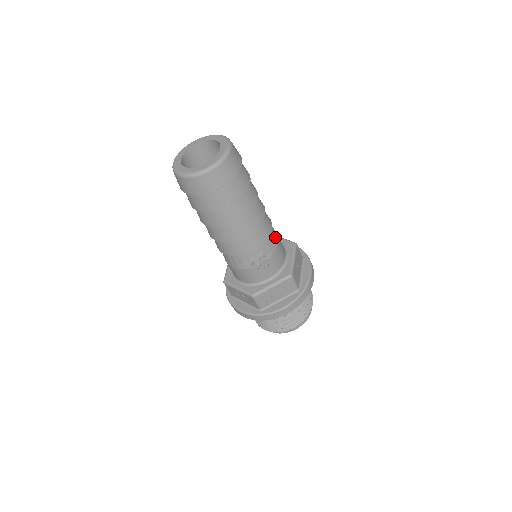
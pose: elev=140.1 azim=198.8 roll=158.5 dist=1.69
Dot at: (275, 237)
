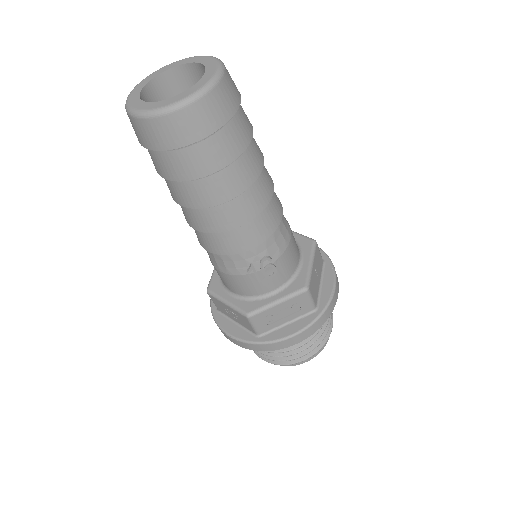
Dot at: (286, 229)
